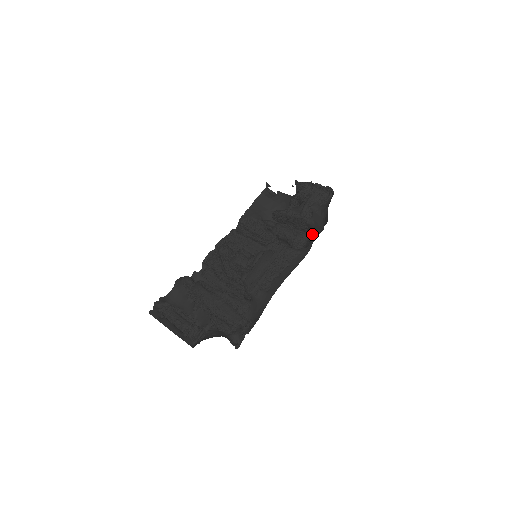
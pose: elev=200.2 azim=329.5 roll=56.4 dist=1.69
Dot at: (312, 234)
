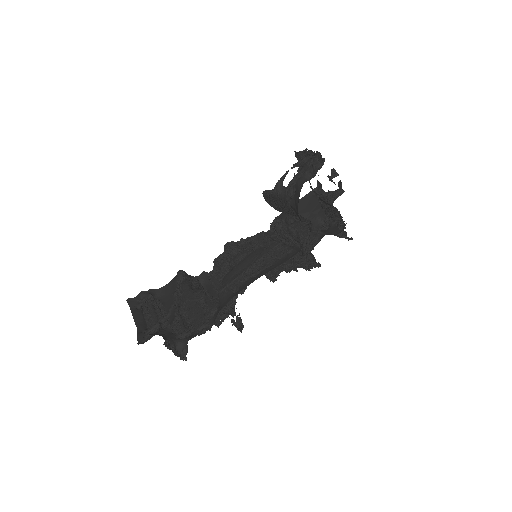
Dot at: (310, 227)
